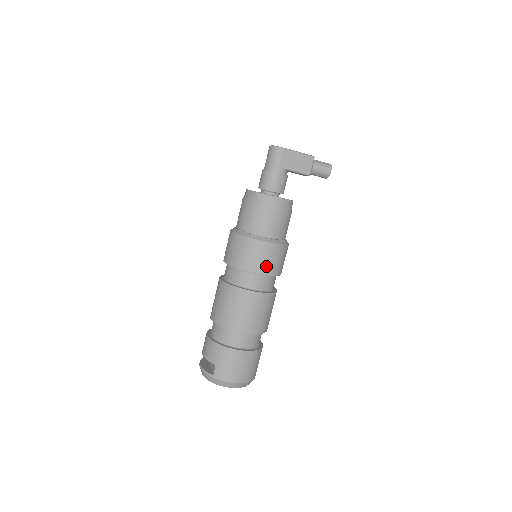
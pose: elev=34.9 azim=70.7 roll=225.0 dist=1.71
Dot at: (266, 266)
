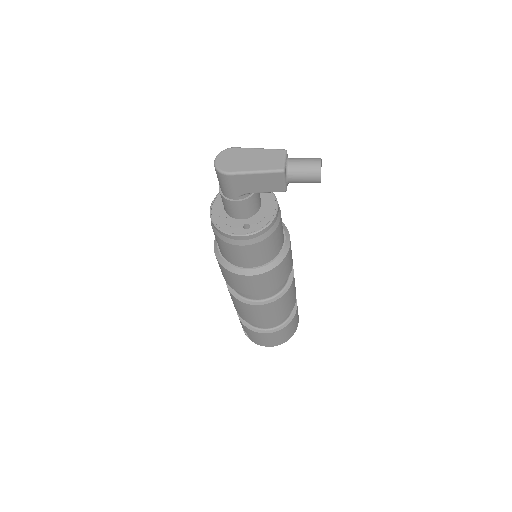
Dot at: (257, 290)
